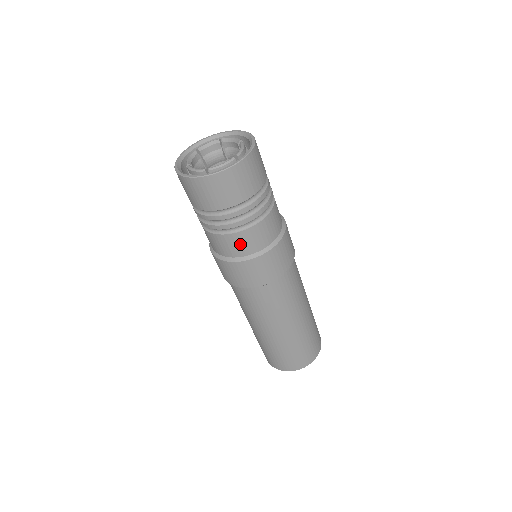
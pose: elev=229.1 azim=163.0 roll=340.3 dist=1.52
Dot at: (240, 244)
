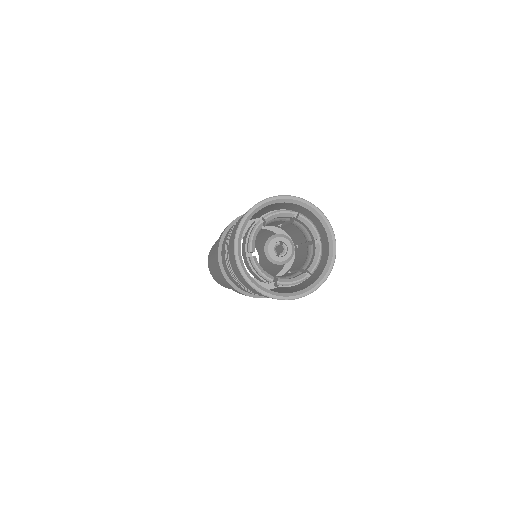
Dot at: occluded
